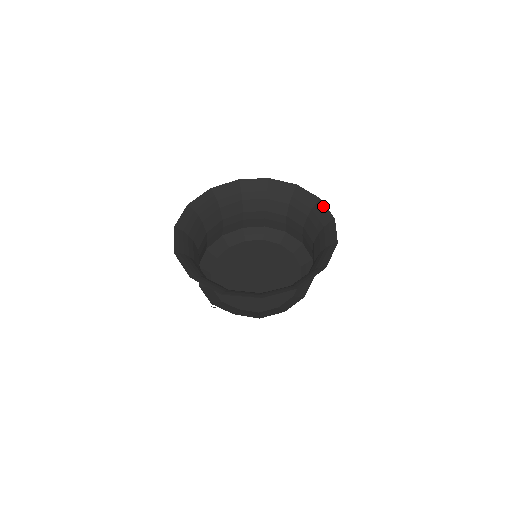
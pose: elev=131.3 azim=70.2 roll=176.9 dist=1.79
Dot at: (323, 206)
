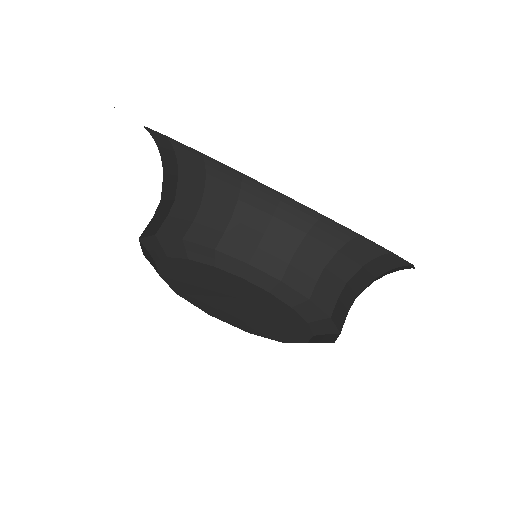
Dot at: occluded
